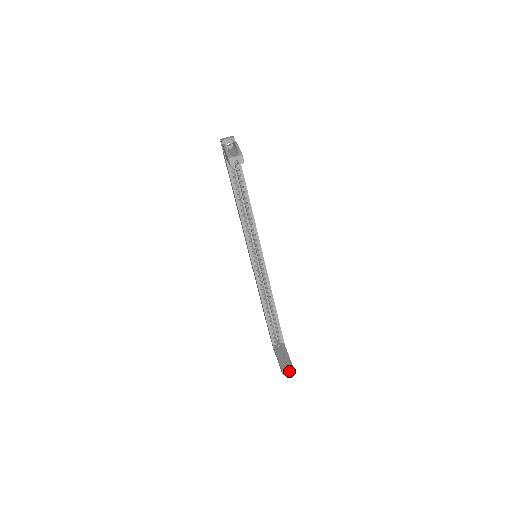
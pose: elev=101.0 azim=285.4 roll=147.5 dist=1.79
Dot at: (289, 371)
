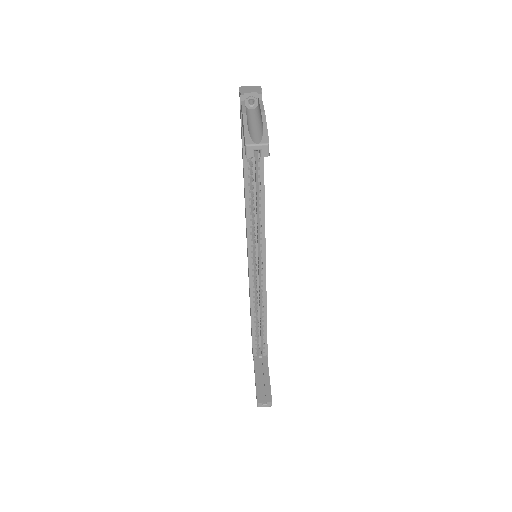
Dot at: (266, 404)
